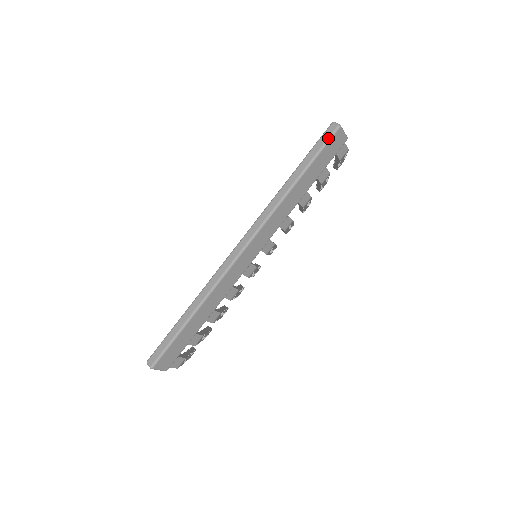
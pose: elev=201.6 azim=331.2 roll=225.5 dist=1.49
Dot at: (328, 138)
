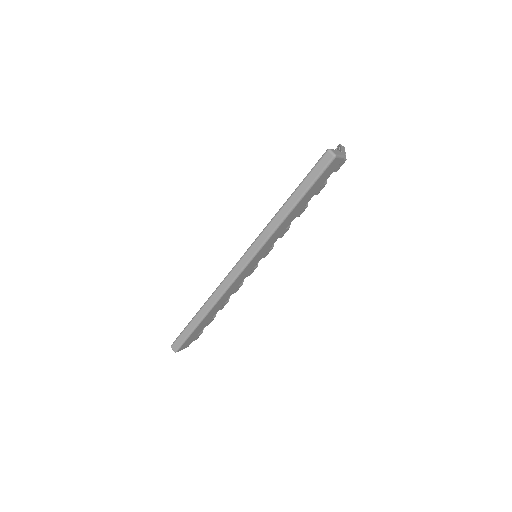
Dot at: (322, 169)
